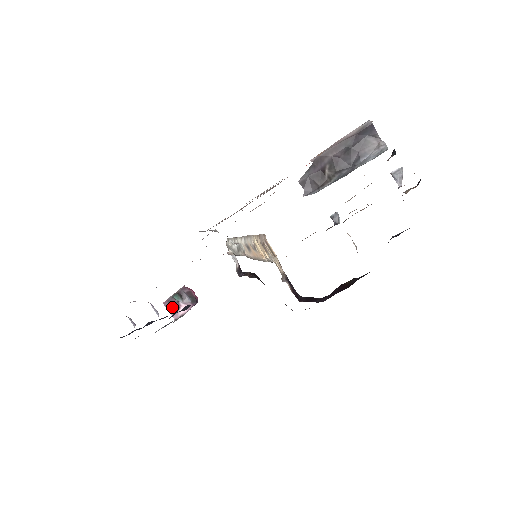
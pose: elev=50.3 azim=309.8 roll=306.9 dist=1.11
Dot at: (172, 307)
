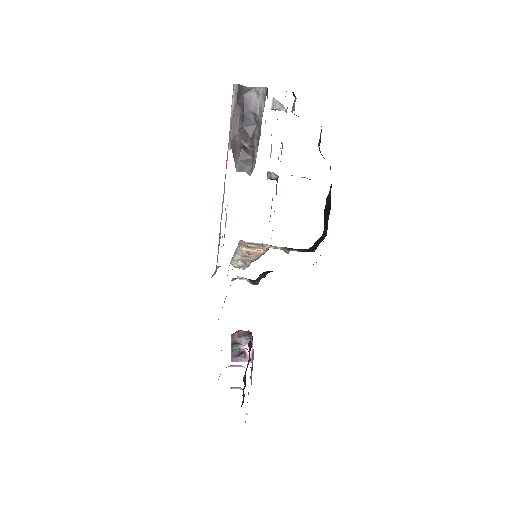
Dot at: (240, 357)
